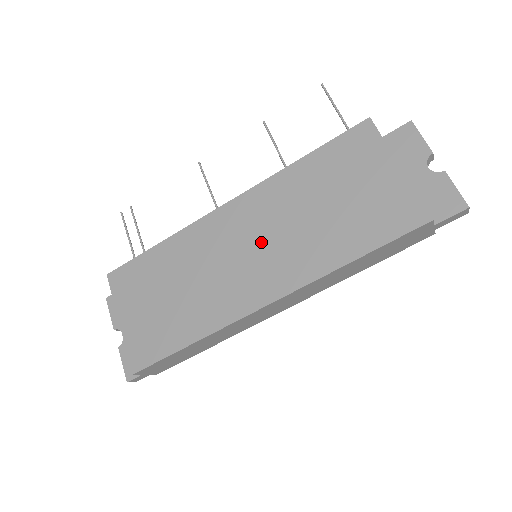
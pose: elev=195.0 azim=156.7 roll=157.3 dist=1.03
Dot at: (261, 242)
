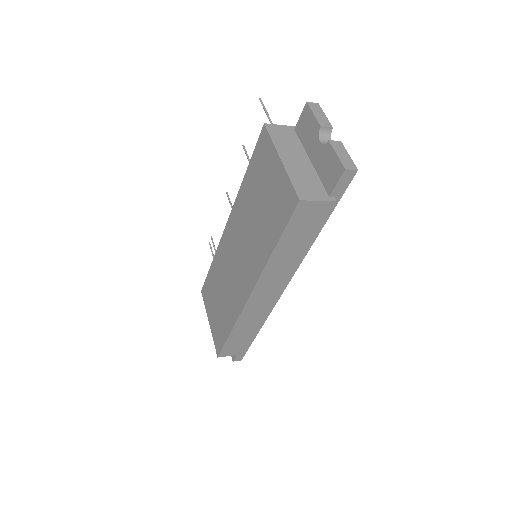
Dot at: (241, 249)
